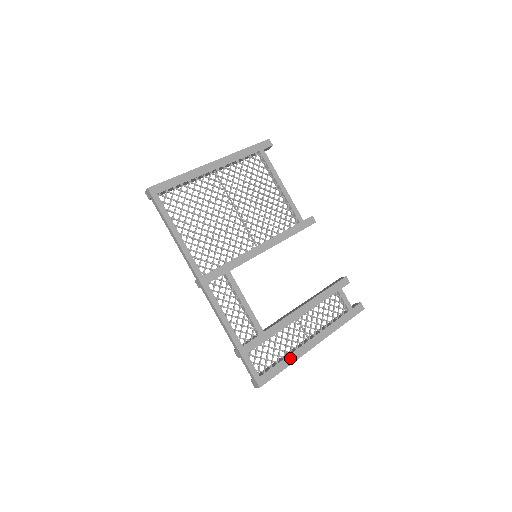
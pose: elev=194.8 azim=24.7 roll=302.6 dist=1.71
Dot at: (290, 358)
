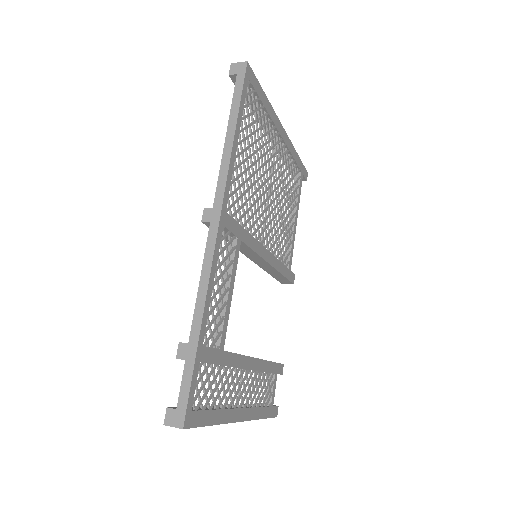
Dot at: (221, 414)
